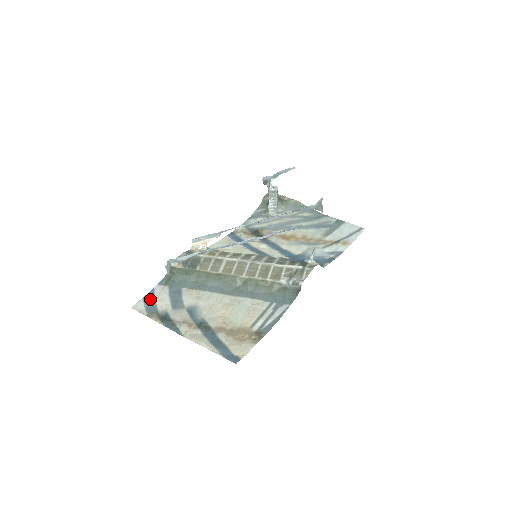
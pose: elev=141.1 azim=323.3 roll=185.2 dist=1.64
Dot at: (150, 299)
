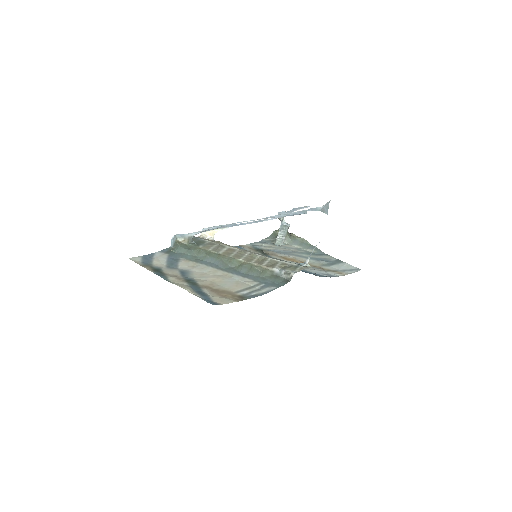
Dot at: (148, 258)
